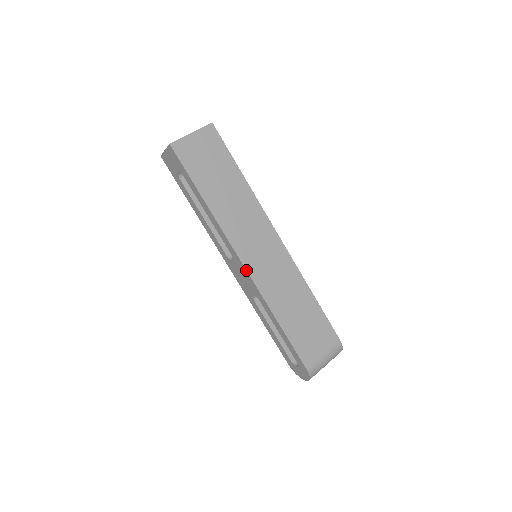
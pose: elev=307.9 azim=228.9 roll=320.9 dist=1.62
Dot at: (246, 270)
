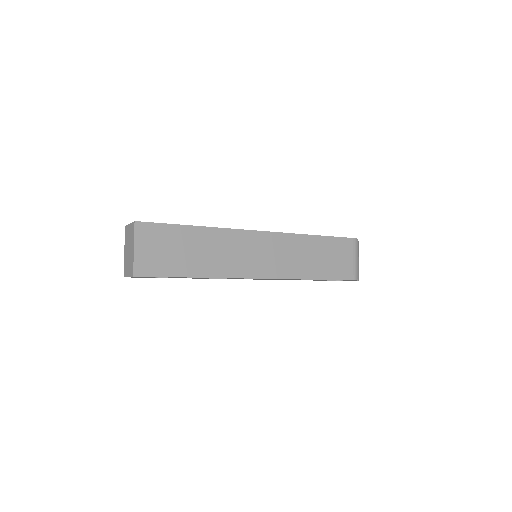
Dot at: occluded
